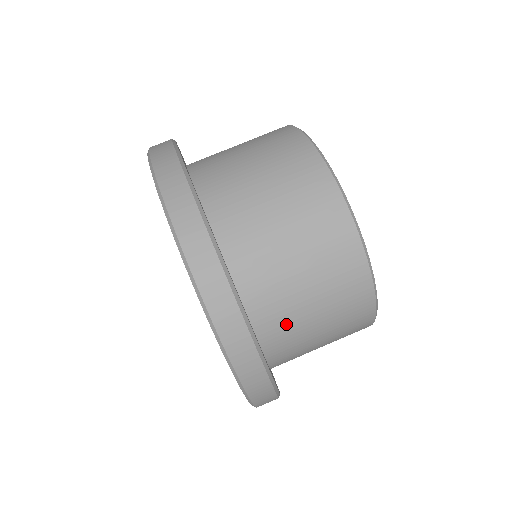
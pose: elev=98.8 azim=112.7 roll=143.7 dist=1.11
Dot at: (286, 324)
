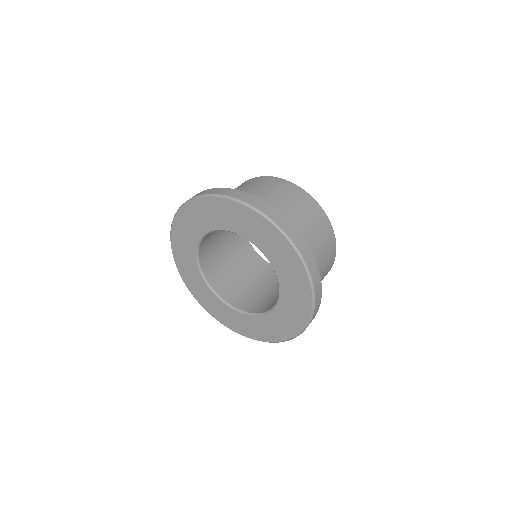
Dot at: occluded
